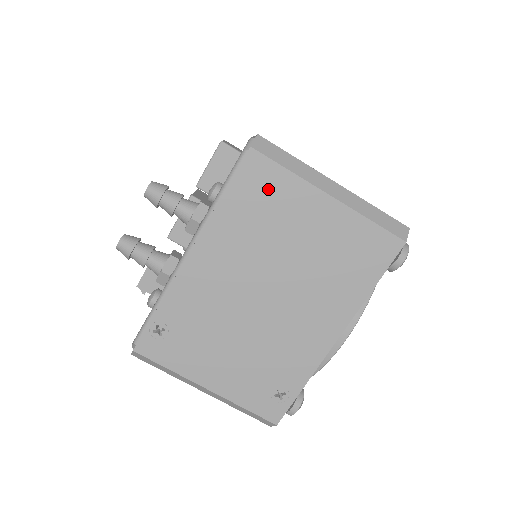
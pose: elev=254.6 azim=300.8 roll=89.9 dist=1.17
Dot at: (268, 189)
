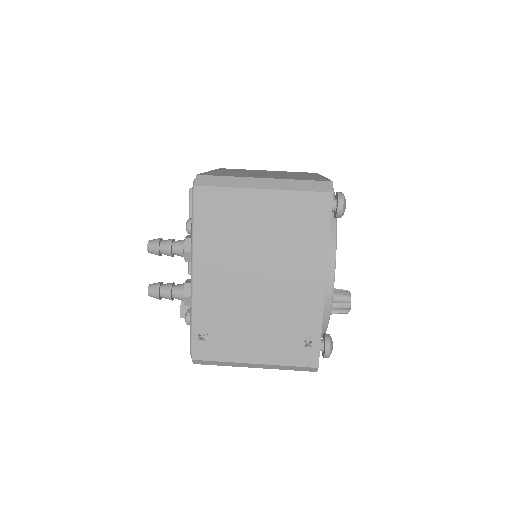
Dot at: (220, 206)
